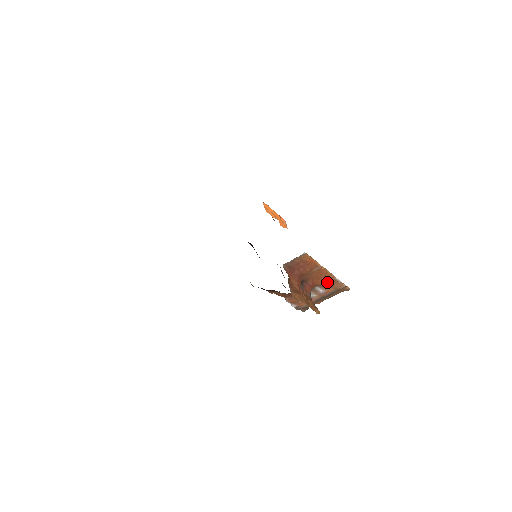
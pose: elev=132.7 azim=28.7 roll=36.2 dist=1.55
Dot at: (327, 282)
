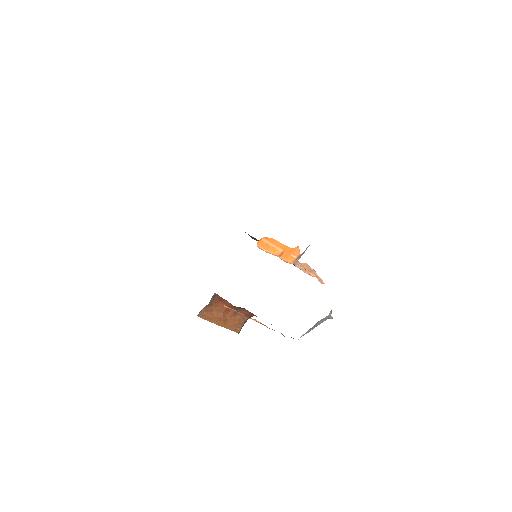
Dot at: occluded
